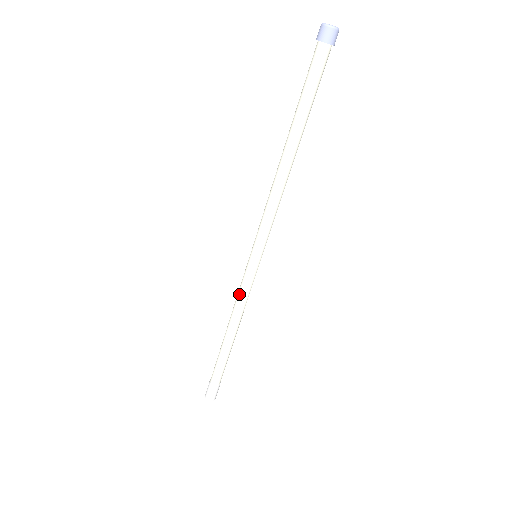
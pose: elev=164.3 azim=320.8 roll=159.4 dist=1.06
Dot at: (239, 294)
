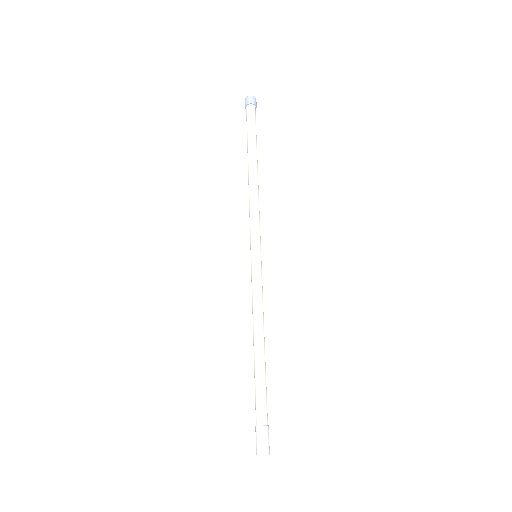
Dot at: (252, 297)
